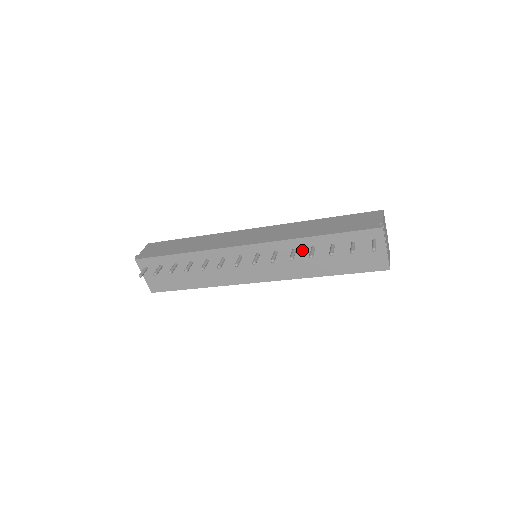
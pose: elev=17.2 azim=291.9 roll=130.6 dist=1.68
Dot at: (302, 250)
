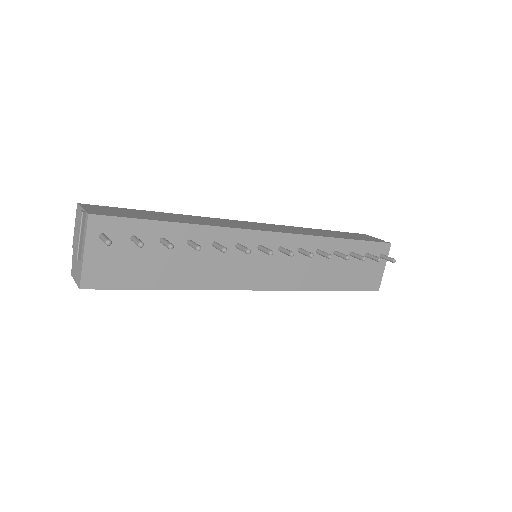
Dot at: occluded
